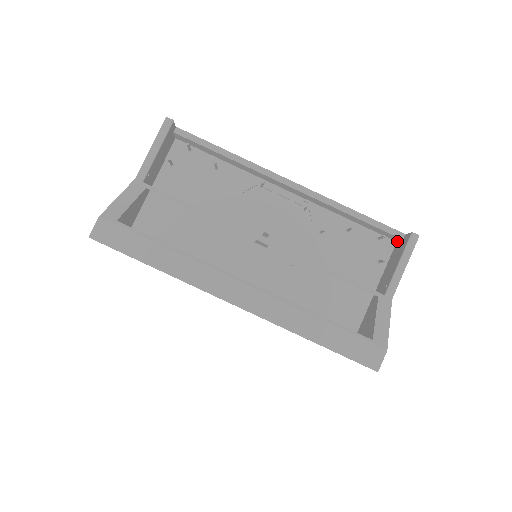
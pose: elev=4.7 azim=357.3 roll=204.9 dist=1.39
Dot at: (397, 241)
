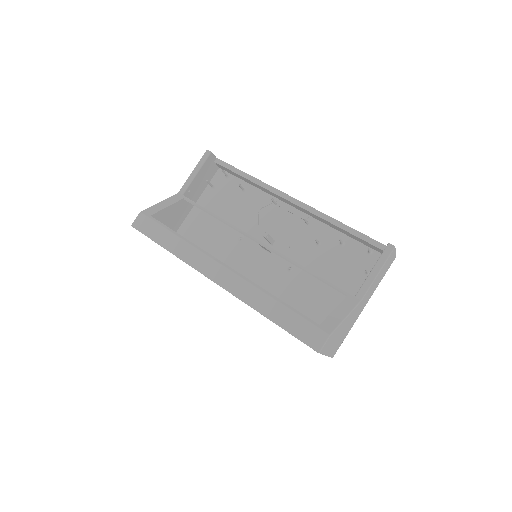
Dot at: occluded
